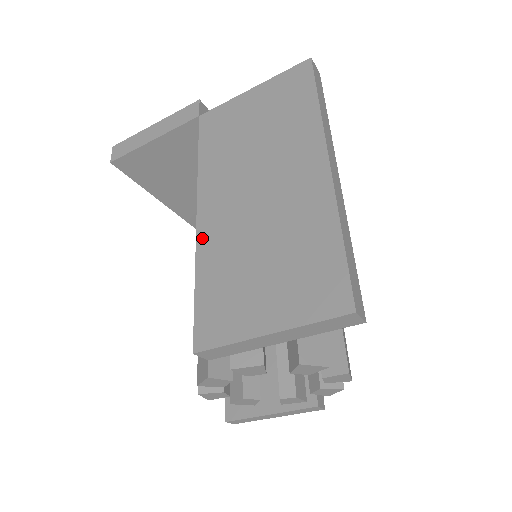
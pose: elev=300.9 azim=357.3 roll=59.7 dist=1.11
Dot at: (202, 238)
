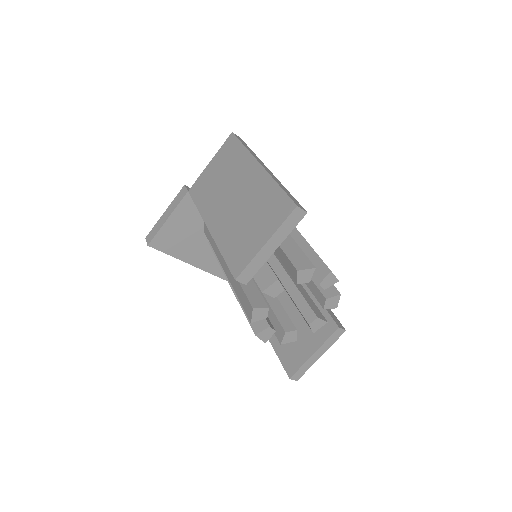
Dot at: (216, 235)
